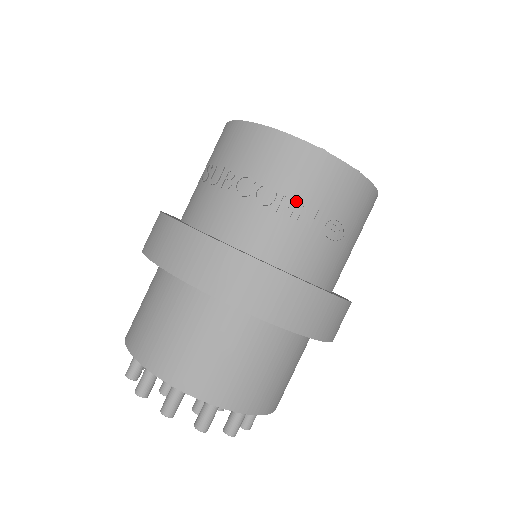
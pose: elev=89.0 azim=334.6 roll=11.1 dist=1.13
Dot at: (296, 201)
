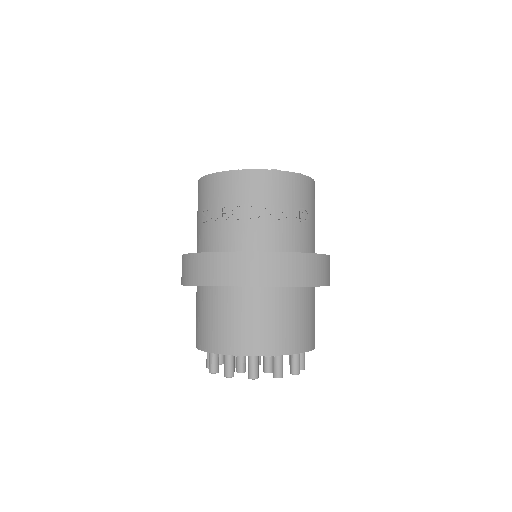
Dot at: (274, 208)
